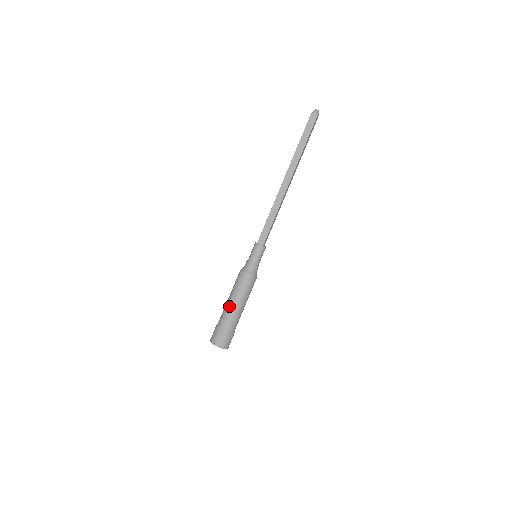
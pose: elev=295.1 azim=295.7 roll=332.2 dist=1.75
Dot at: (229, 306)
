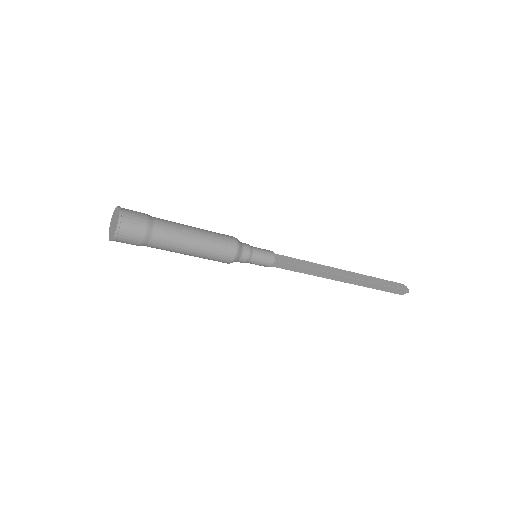
Dot at: (186, 225)
